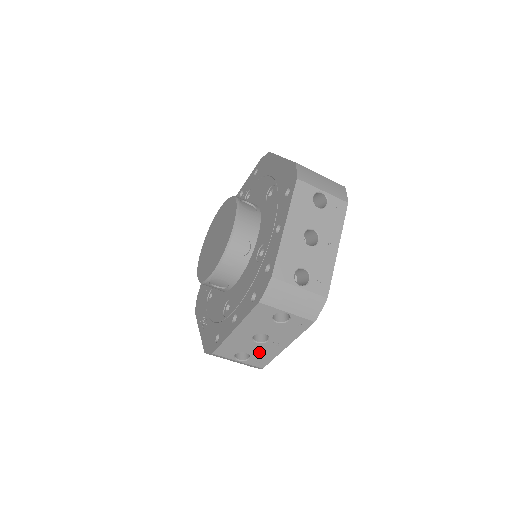
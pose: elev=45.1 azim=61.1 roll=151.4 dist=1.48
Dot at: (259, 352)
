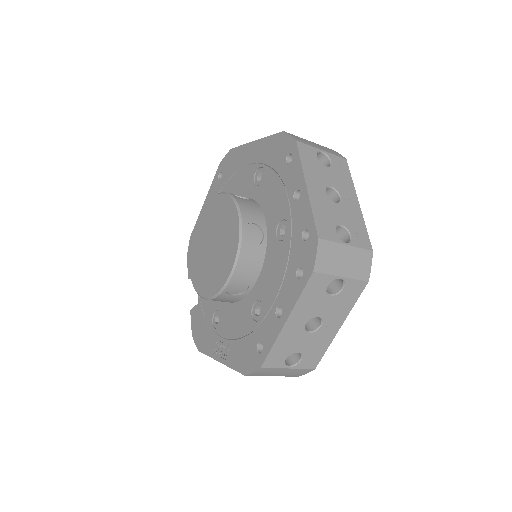
Dot at: (311, 346)
